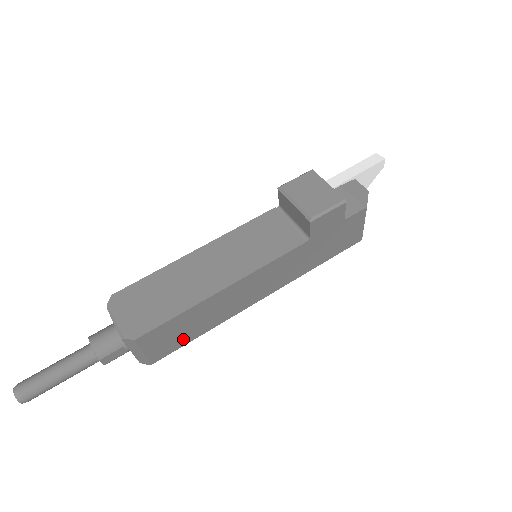
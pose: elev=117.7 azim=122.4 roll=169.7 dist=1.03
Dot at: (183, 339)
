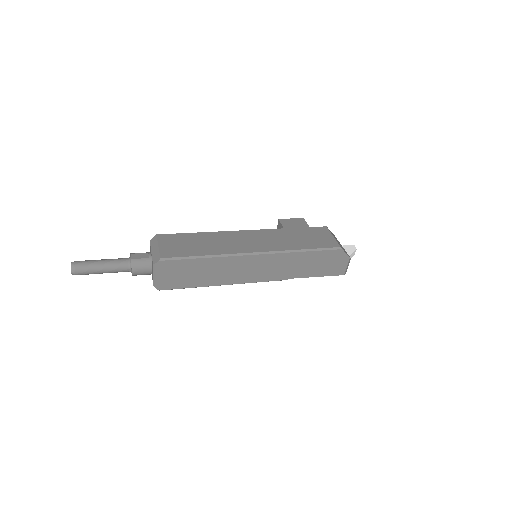
Dot at: (188, 252)
